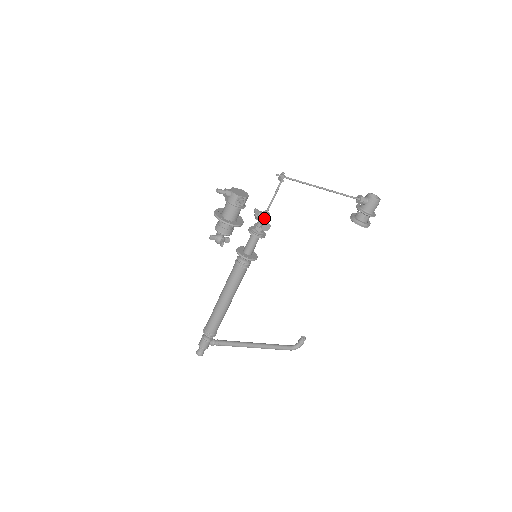
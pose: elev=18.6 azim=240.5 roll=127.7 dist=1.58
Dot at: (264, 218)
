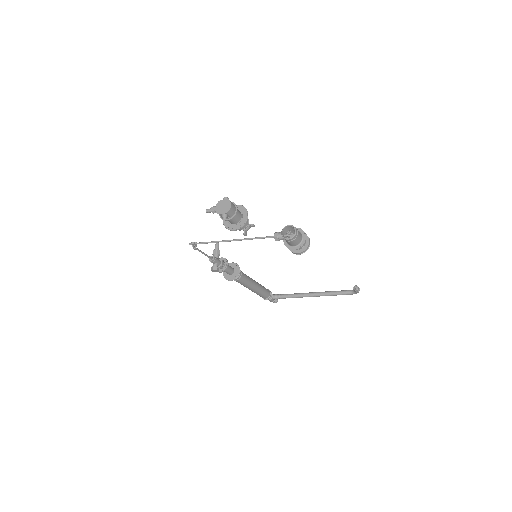
Dot at: occluded
